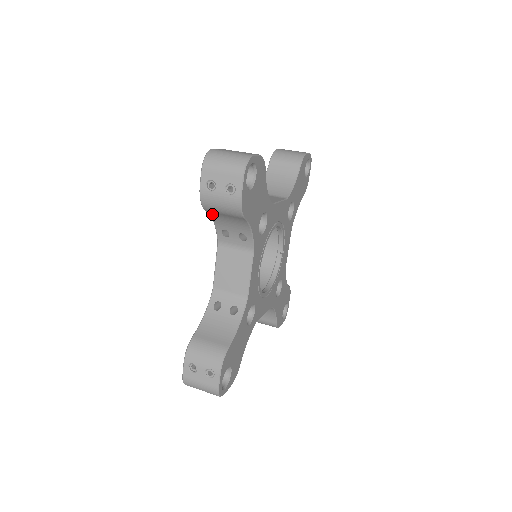
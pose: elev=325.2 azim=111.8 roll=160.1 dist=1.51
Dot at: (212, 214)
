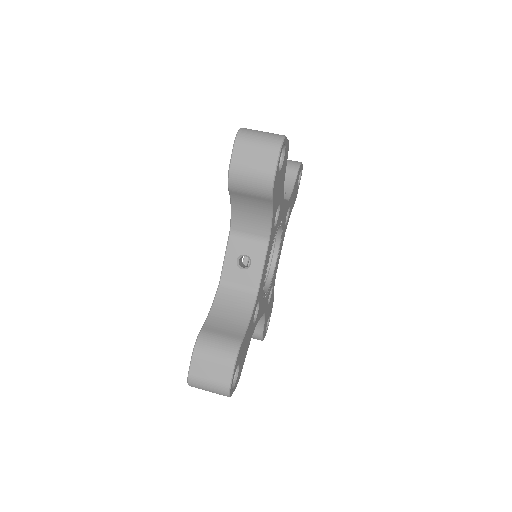
Dot at: occluded
